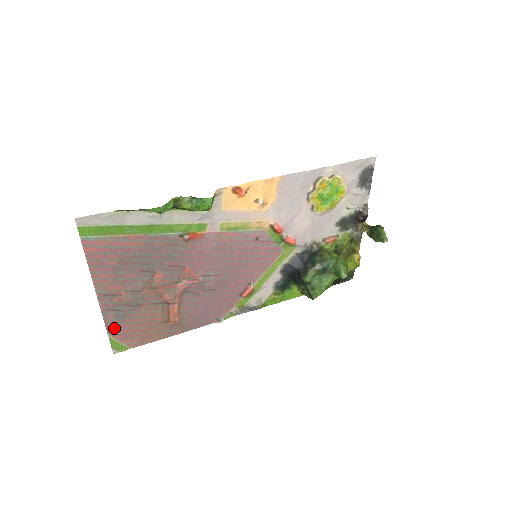
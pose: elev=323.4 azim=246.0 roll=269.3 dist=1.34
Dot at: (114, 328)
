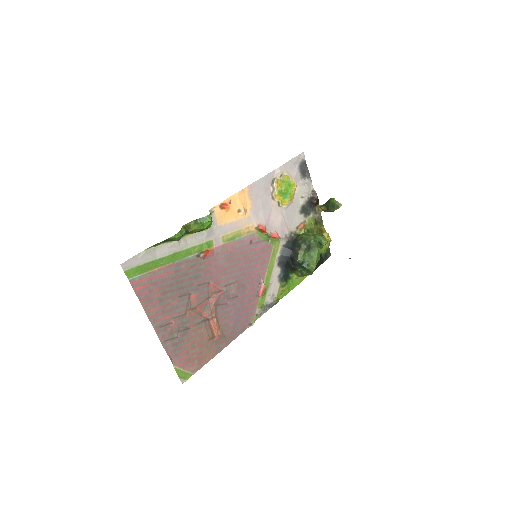
Dot at: (175, 357)
